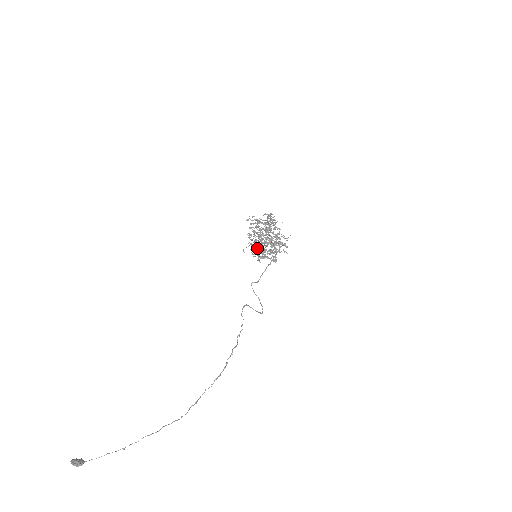
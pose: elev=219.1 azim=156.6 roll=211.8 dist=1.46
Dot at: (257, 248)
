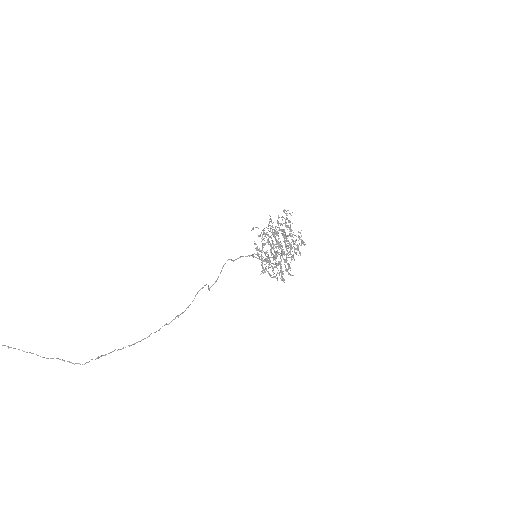
Dot at: (264, 243)
